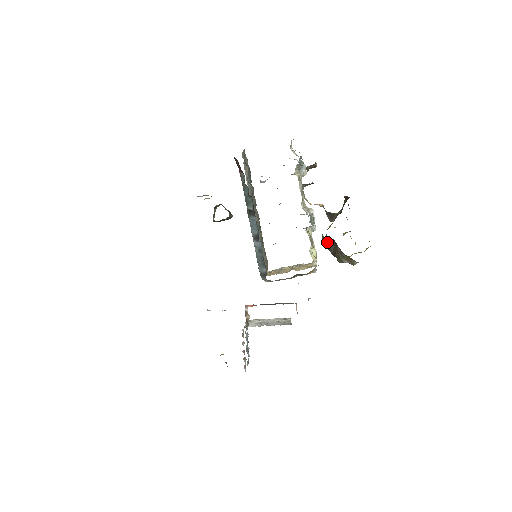
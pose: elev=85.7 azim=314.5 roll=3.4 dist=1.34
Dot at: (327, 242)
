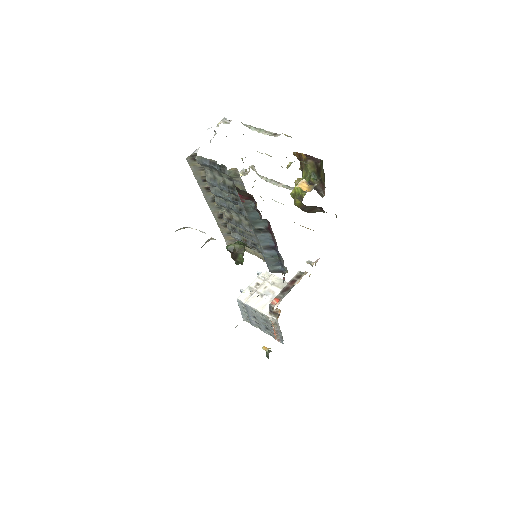
Dot at: (304, 206)
